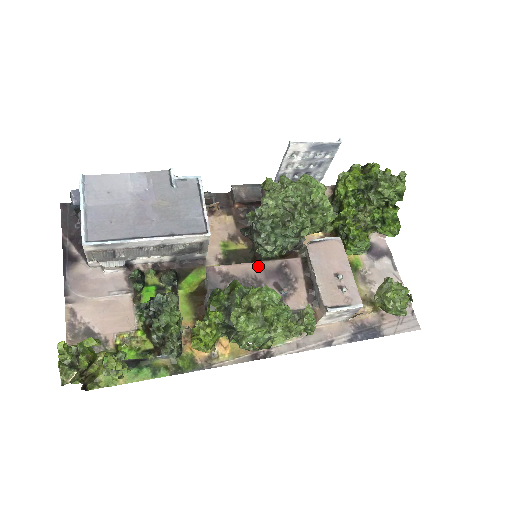
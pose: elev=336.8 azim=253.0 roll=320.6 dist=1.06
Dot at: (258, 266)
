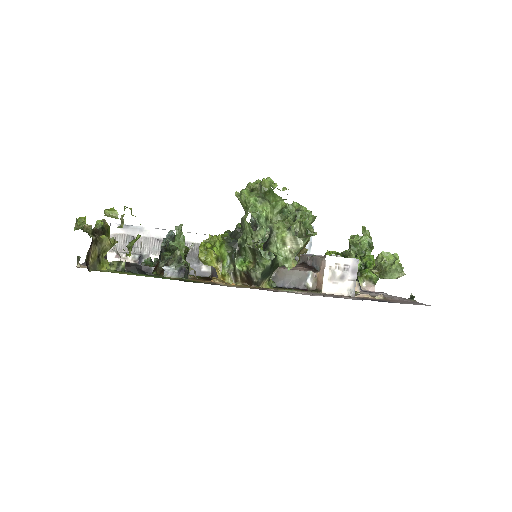
Dot at: occluded
